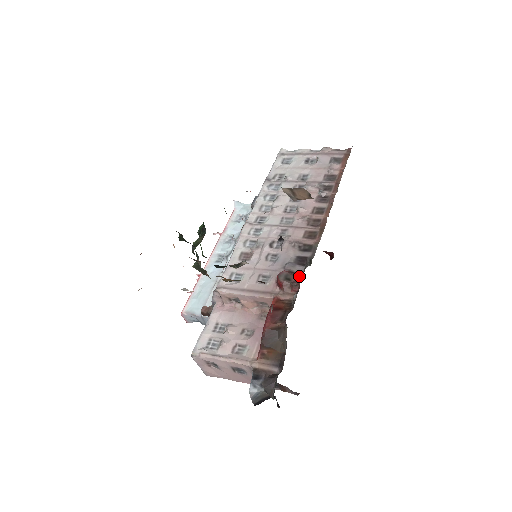
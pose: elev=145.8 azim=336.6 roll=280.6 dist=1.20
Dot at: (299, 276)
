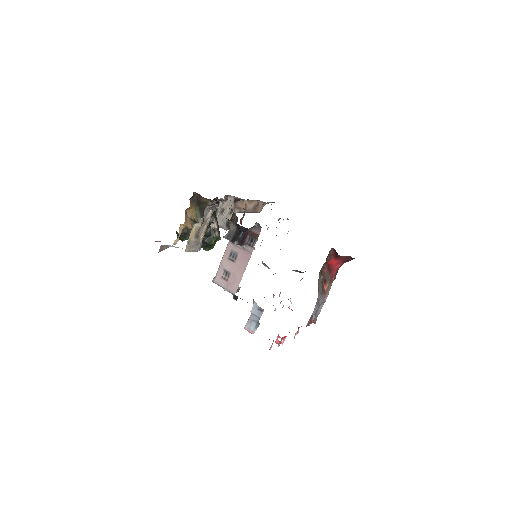
Dot at: occluded
